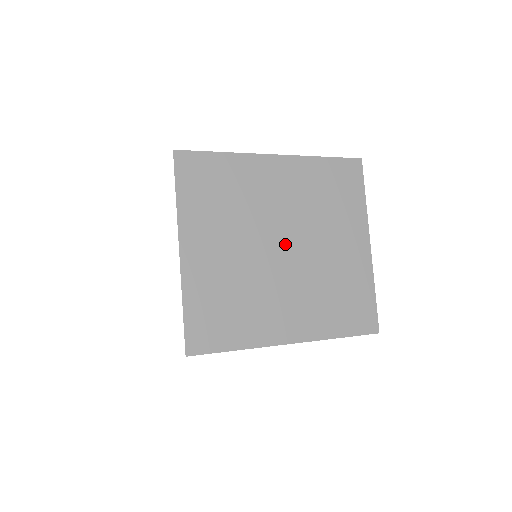
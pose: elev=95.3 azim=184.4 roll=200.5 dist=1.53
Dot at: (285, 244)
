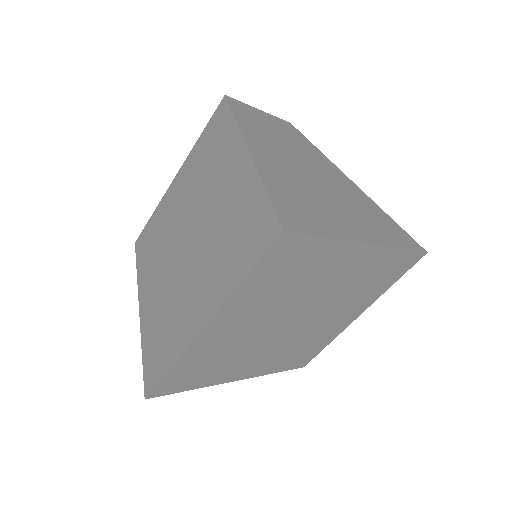
Dot at: (301, 318)
